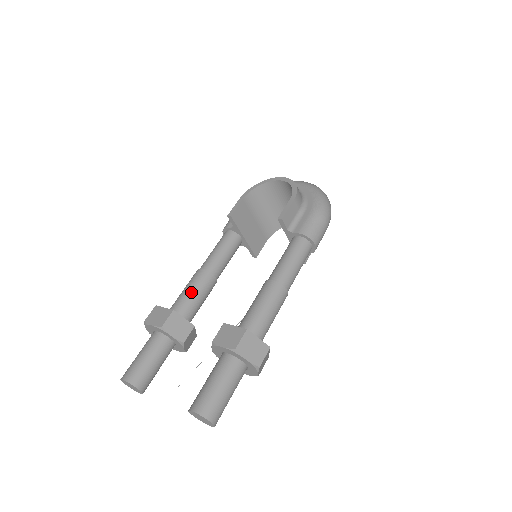
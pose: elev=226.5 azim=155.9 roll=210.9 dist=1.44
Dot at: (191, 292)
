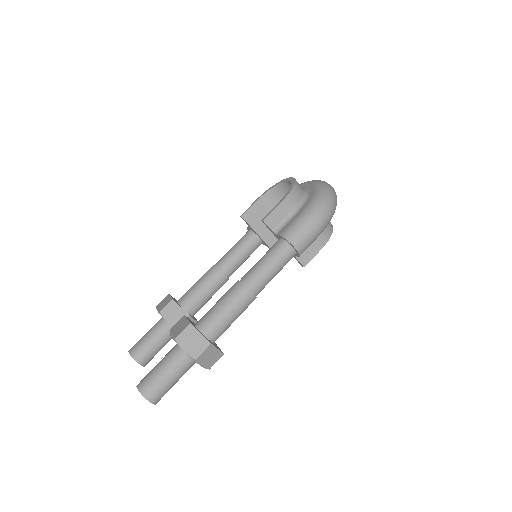
Dot at: (198, 285)
